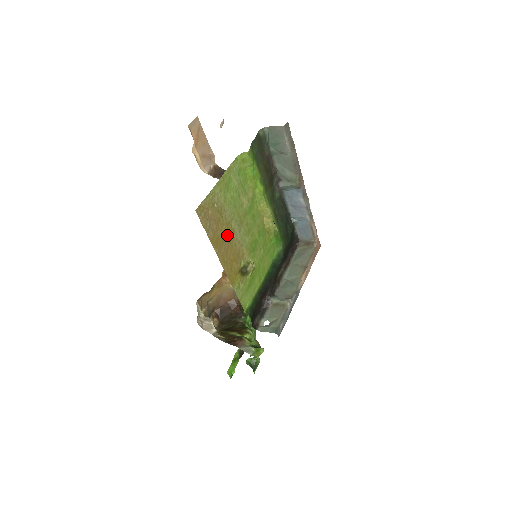
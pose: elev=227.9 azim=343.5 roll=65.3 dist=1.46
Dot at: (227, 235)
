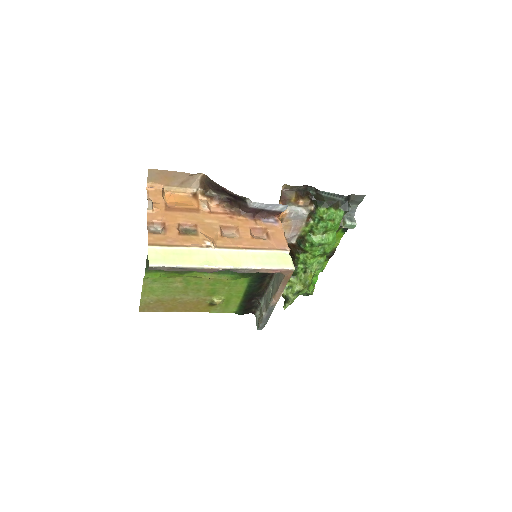
Dot at: (178, 303)
